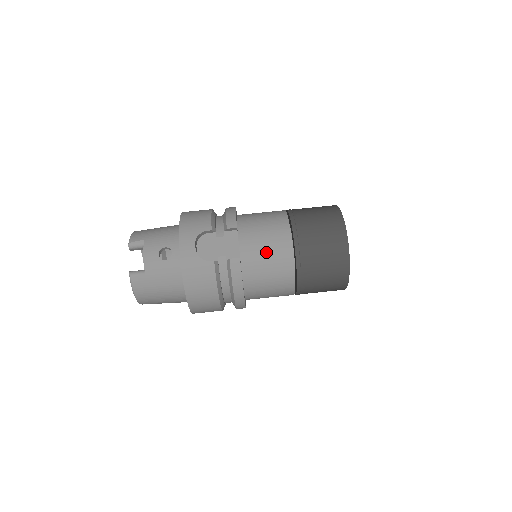
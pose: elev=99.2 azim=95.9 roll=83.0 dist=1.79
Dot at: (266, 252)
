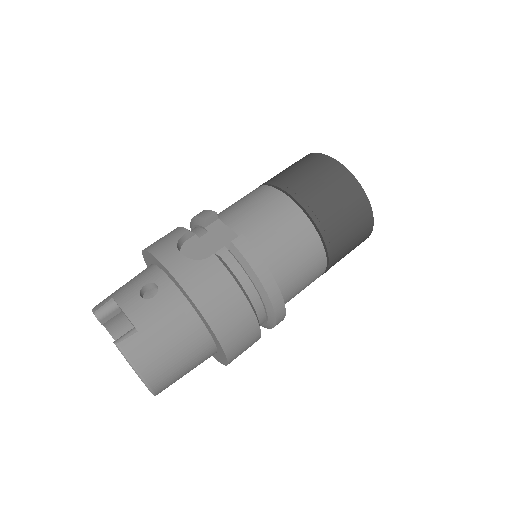
Dot at: (266, 218)
